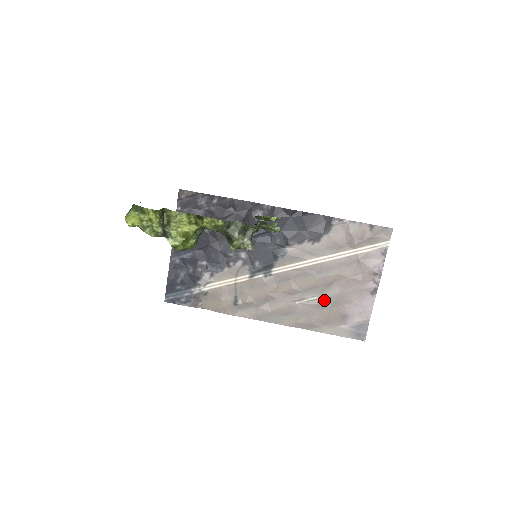
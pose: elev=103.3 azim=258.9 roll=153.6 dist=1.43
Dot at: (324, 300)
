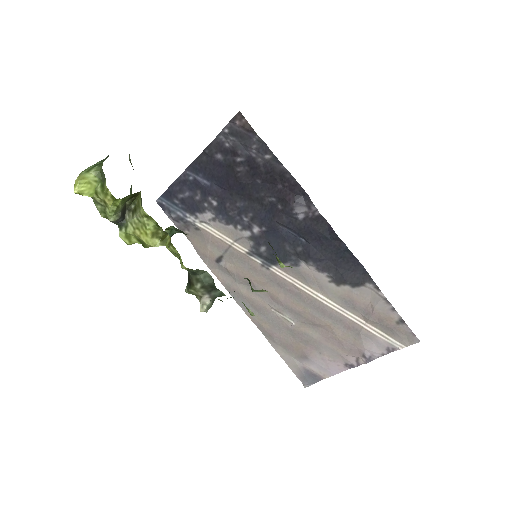
Dot at: (298, 330)
